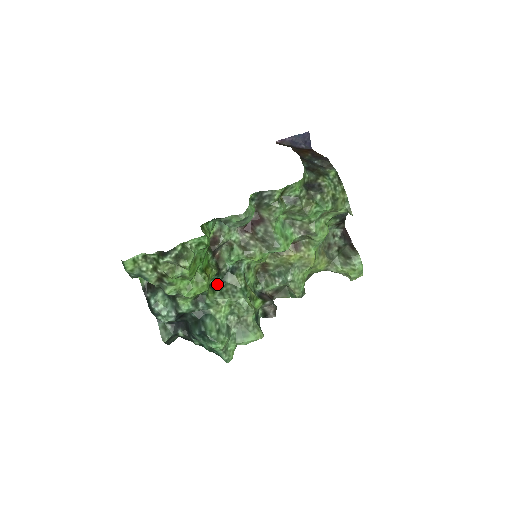
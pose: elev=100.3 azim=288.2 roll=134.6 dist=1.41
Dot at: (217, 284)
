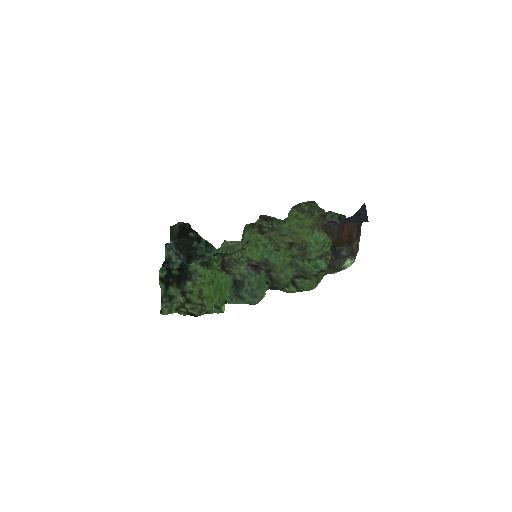
Dot at: (219, 253)
